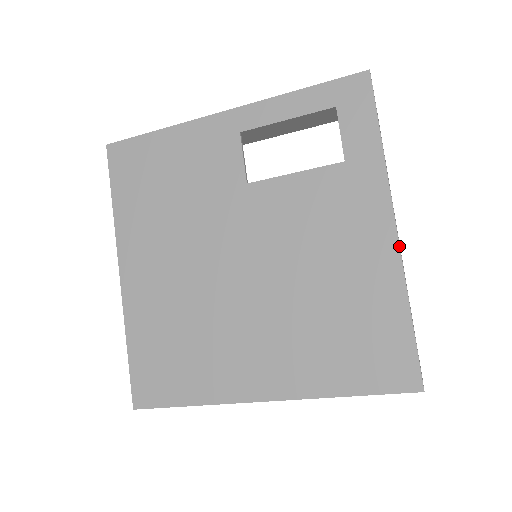
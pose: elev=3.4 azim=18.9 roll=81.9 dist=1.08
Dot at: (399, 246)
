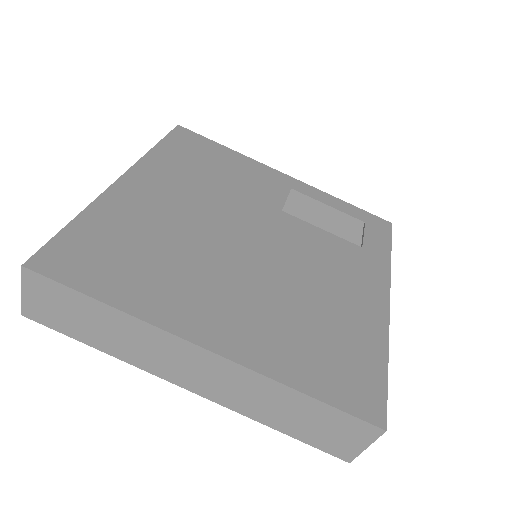
Dot at: (389, 313)
